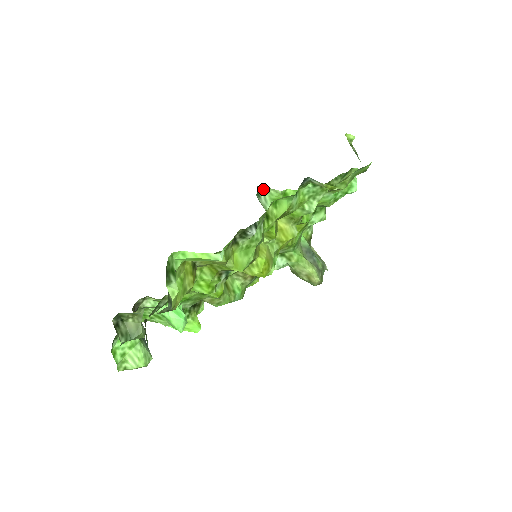
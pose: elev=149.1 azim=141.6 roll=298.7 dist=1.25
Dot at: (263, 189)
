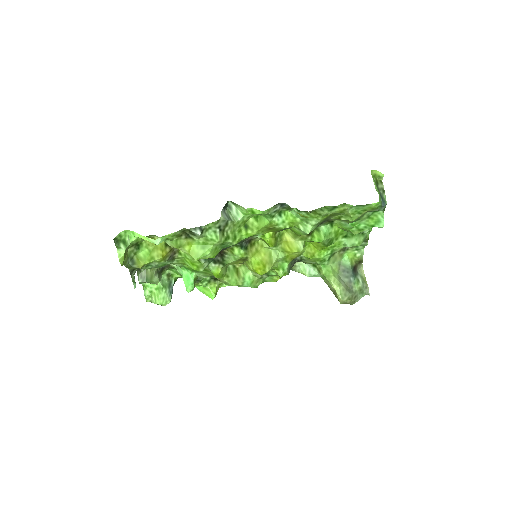
Dot at: (234, 204)
